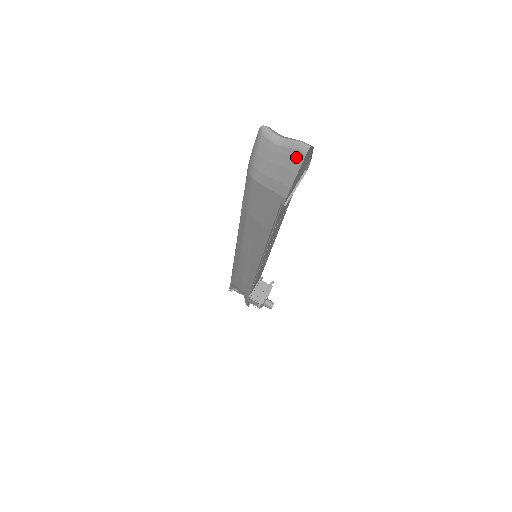
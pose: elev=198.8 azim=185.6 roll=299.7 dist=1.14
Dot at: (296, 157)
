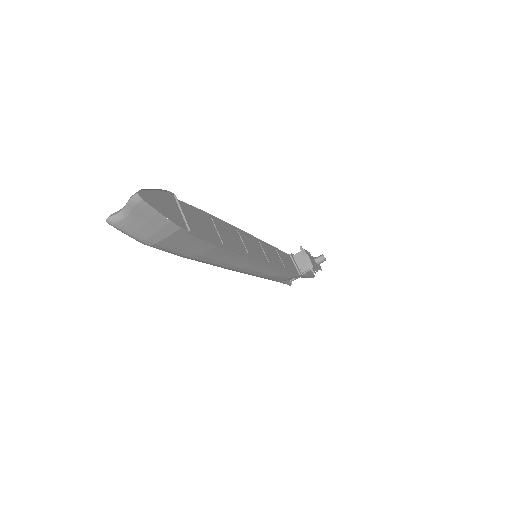
Dot at: (142, 208)
